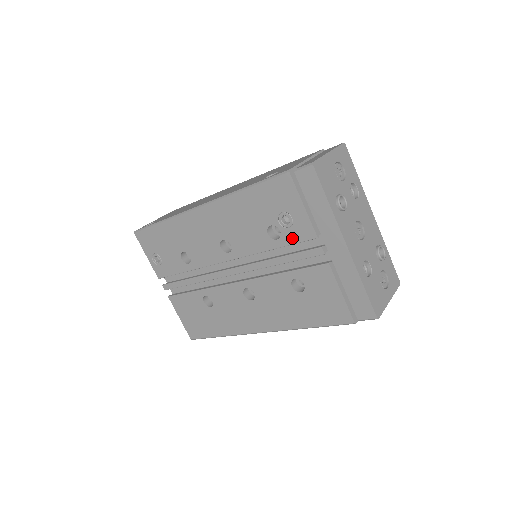
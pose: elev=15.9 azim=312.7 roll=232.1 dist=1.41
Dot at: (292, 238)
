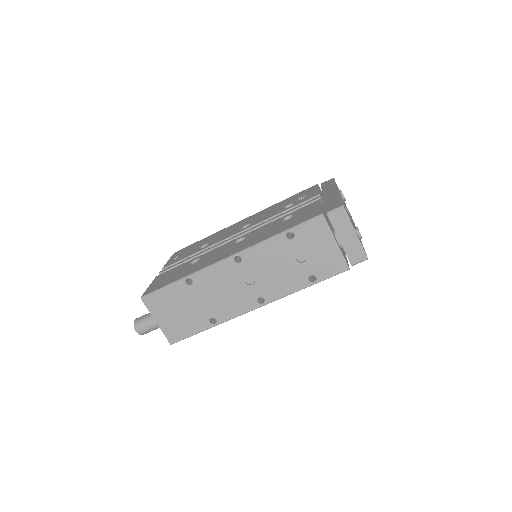
Dot at: (301, 202)
